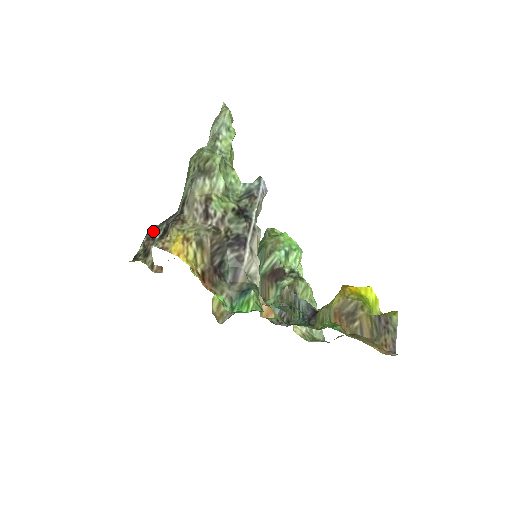
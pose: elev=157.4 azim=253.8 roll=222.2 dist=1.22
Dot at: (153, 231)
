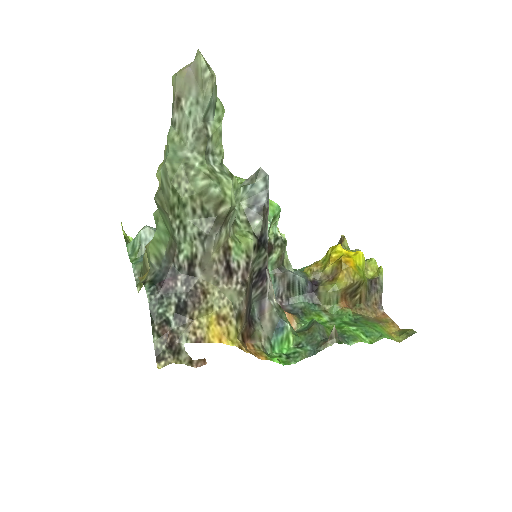
Dot at: (159, 310)
